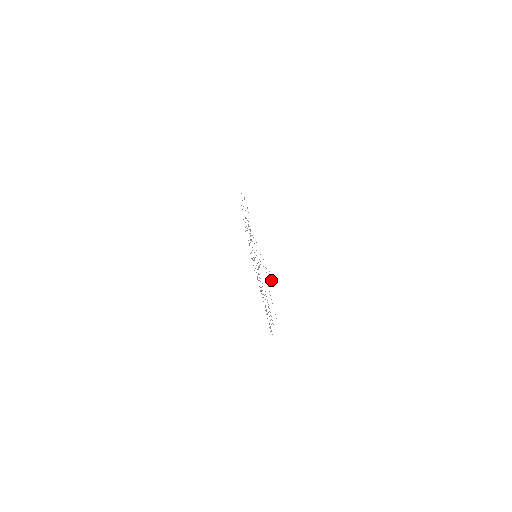
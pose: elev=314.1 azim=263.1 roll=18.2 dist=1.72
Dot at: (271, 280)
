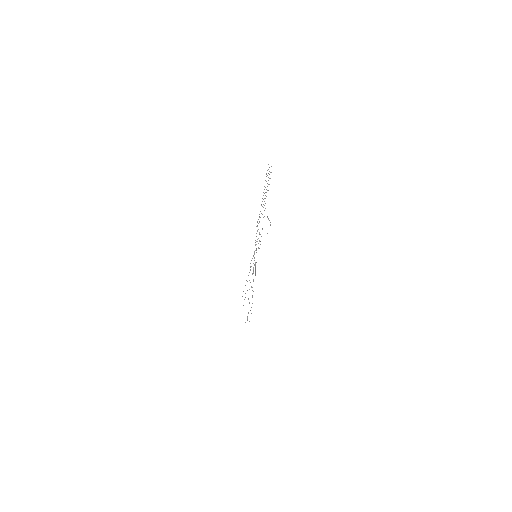
Dot at: occluded
